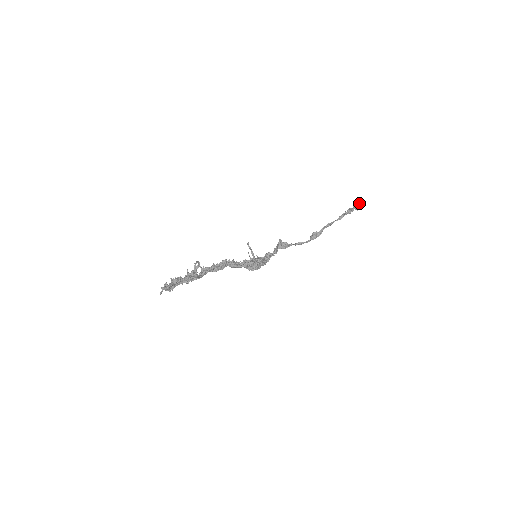
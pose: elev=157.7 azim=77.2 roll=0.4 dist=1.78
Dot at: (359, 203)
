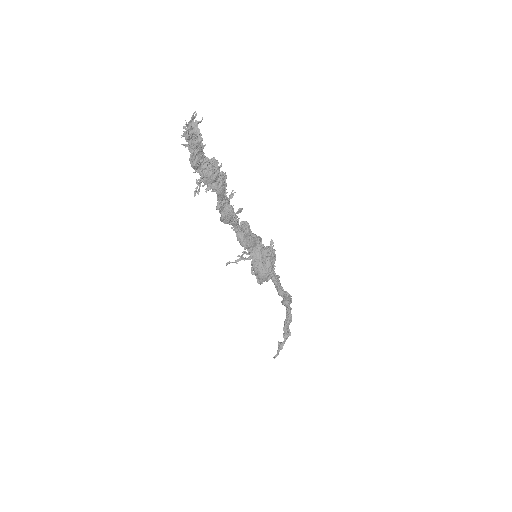
Dot at: (283, 341)
